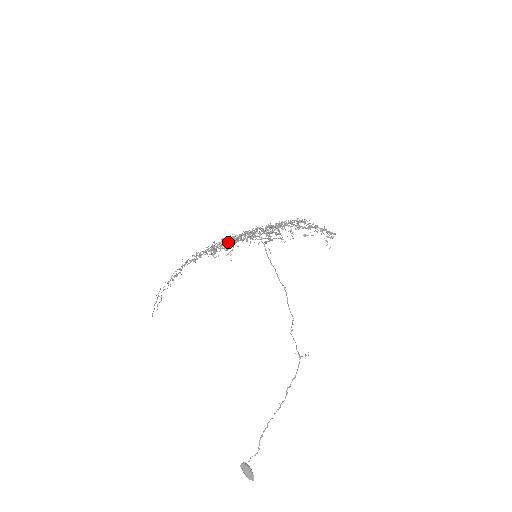
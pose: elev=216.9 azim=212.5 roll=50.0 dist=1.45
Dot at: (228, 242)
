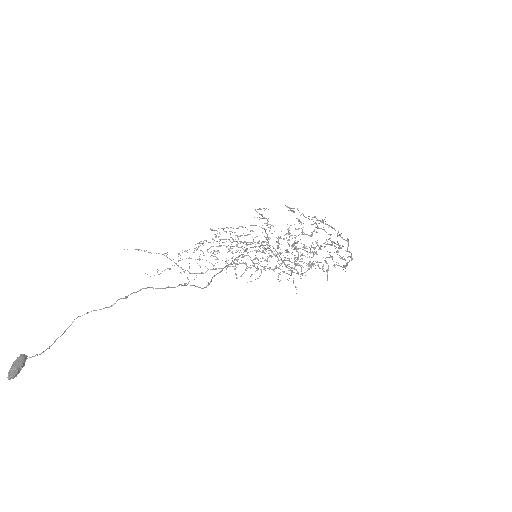
Dot at: (234, 232)
